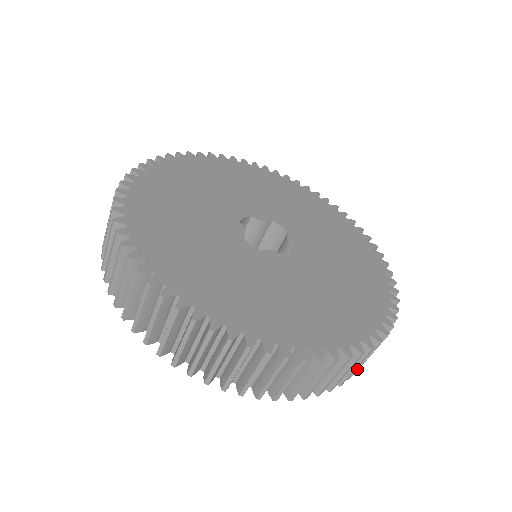
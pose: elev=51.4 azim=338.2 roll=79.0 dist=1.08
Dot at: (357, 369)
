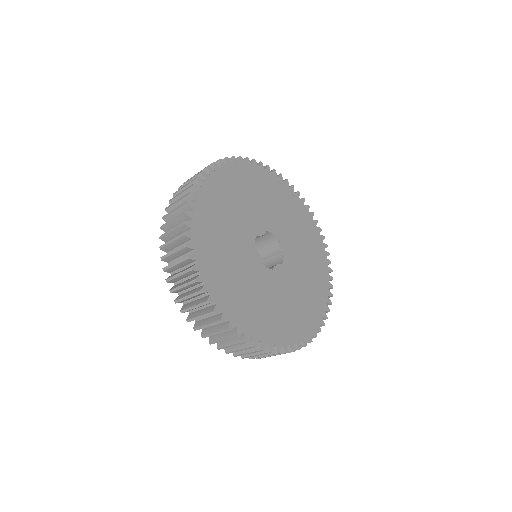
Dot at: occluded
